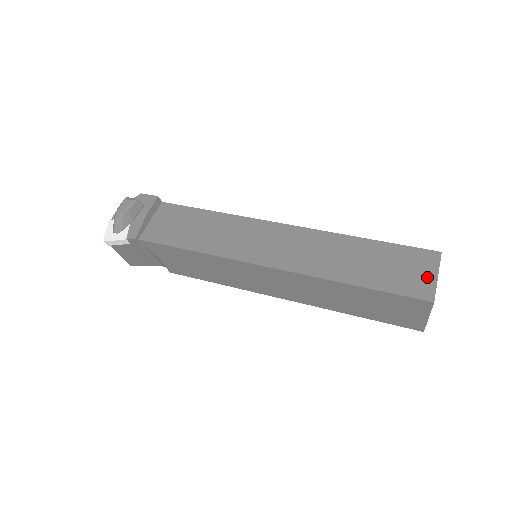
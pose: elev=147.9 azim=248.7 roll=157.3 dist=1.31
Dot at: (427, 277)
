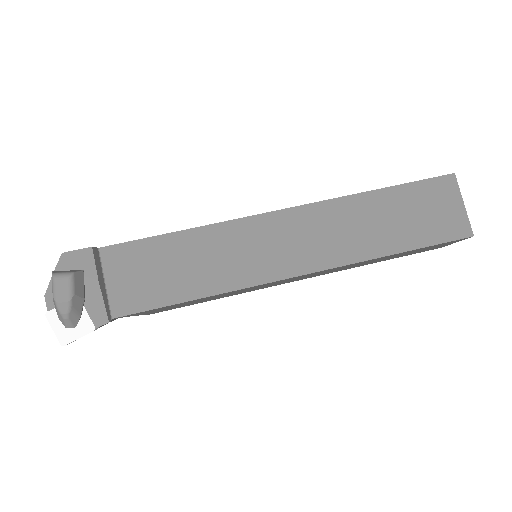
Dot at: (456, 210)
